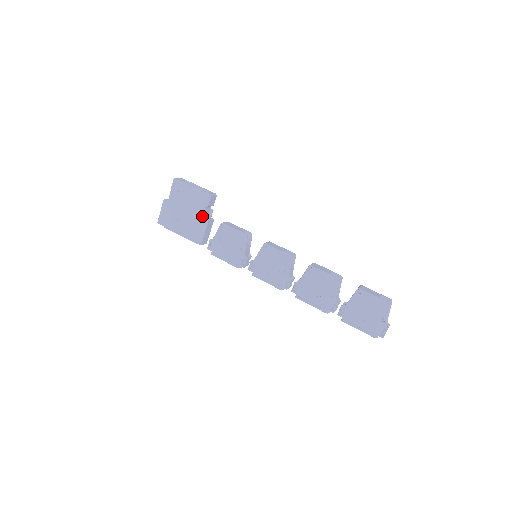
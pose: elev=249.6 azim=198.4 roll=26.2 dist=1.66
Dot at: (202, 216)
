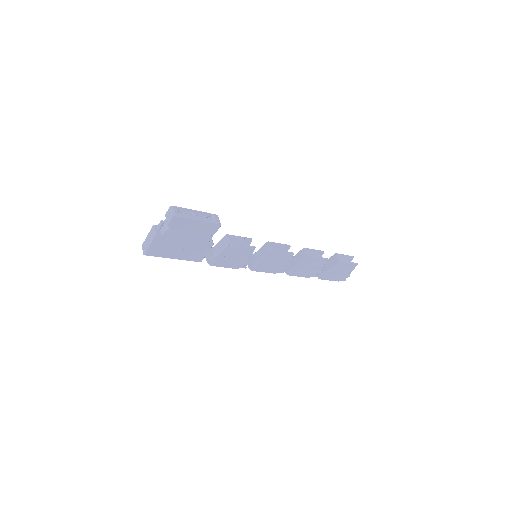
Dot at: (207, 242)
